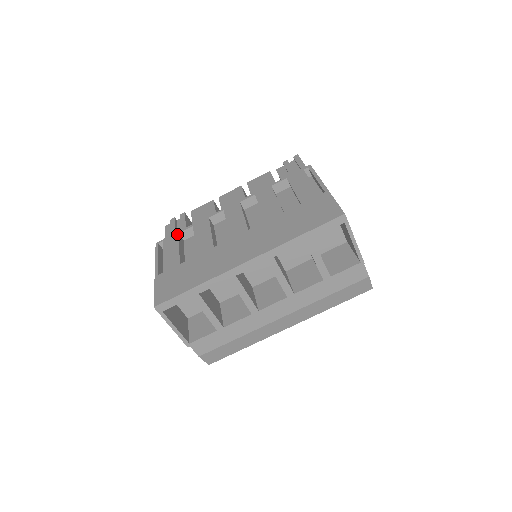
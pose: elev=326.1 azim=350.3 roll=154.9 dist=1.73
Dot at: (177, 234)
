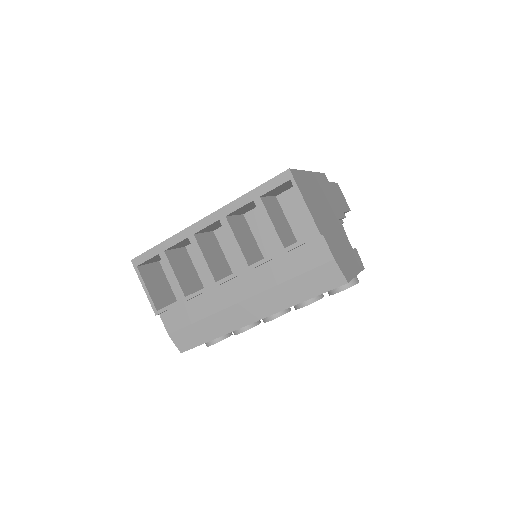
Dot at: occluded
